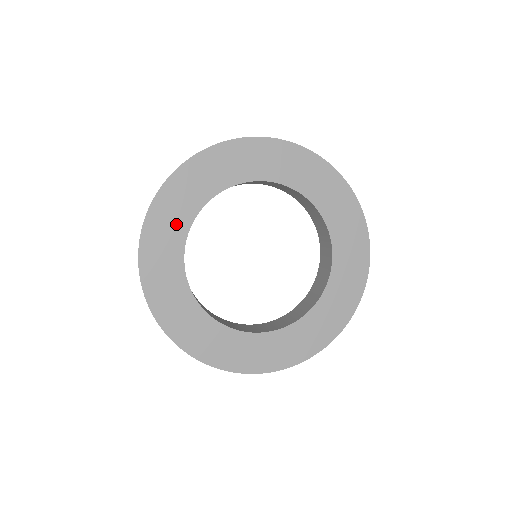
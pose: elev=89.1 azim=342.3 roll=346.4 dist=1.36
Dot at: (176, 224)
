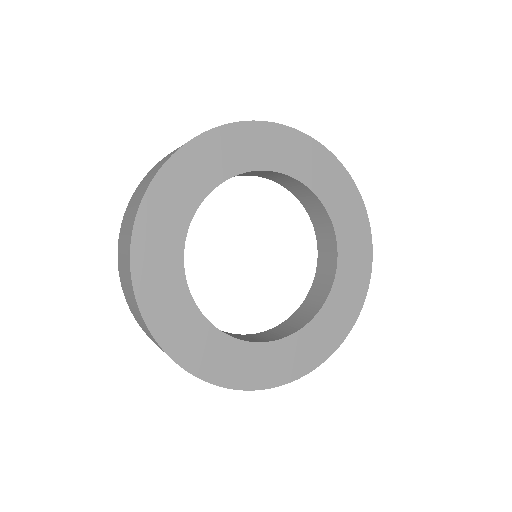
Dot at: (172, 293)
